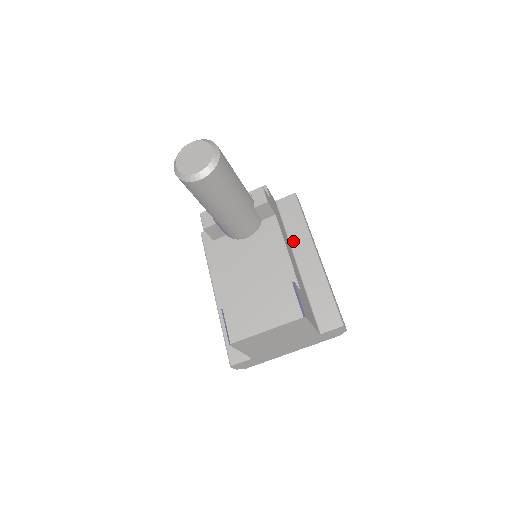
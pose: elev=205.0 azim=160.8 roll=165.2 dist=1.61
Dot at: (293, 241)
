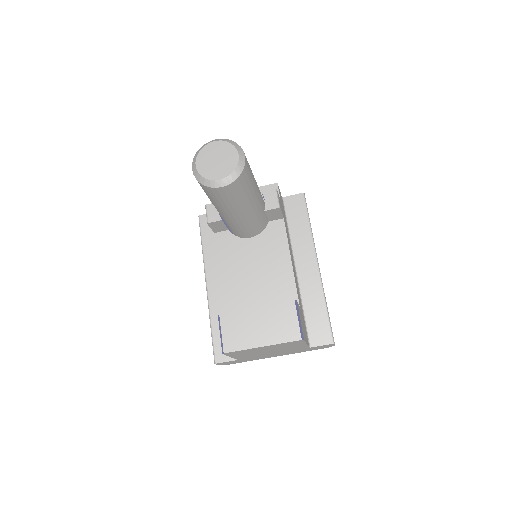
Dot at: (295, 245)
